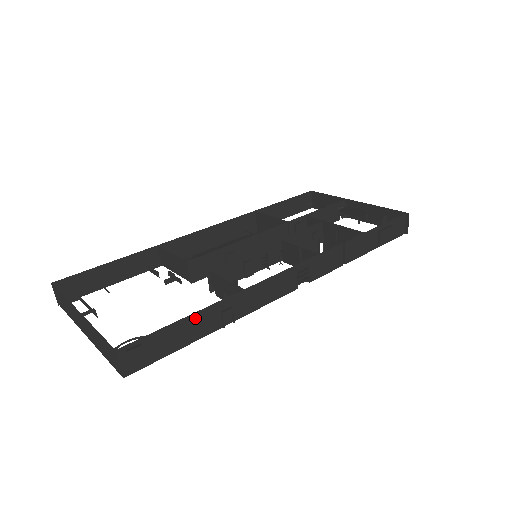
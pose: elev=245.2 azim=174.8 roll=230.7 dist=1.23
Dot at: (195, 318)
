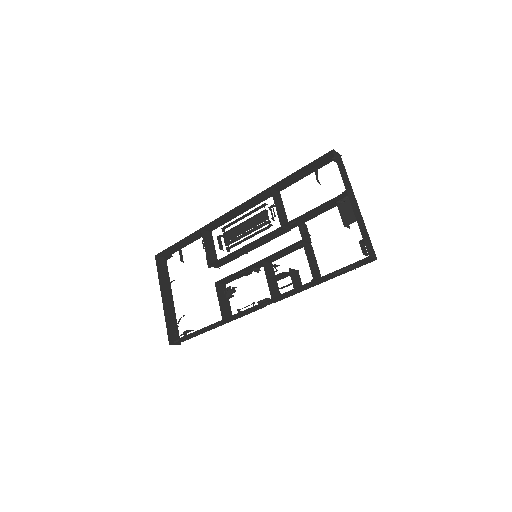
Dot at: (201, 330)
